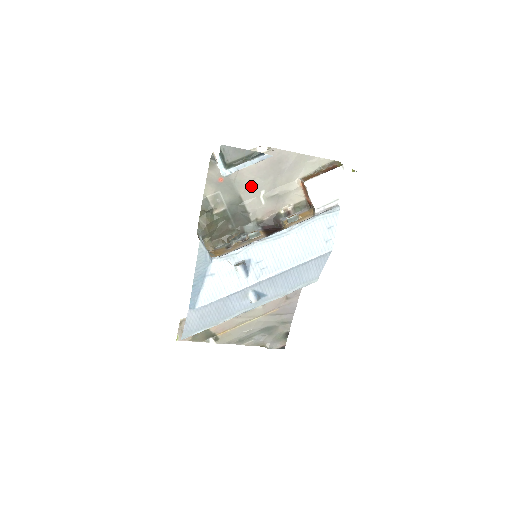
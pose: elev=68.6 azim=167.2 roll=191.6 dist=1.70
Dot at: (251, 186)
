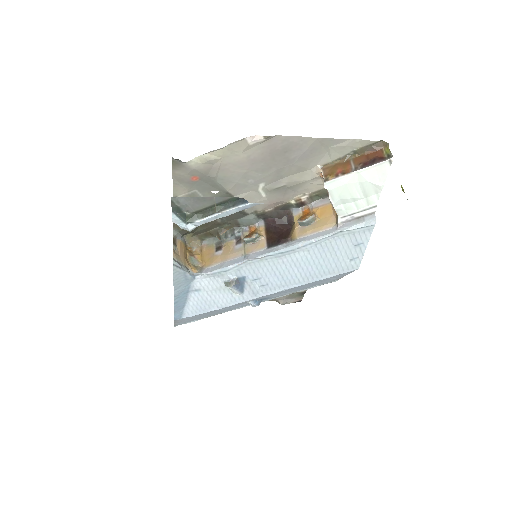
Dot at: (243, 180)
